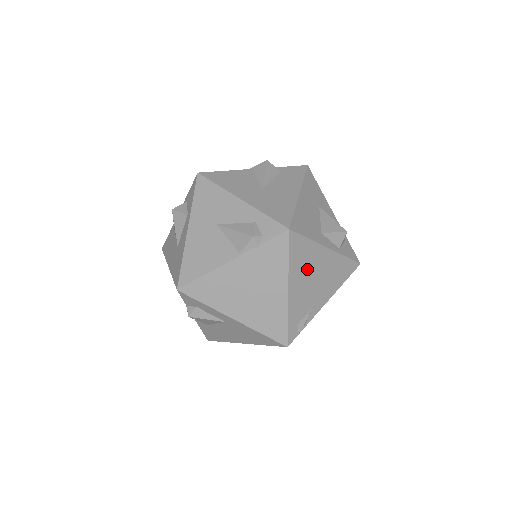
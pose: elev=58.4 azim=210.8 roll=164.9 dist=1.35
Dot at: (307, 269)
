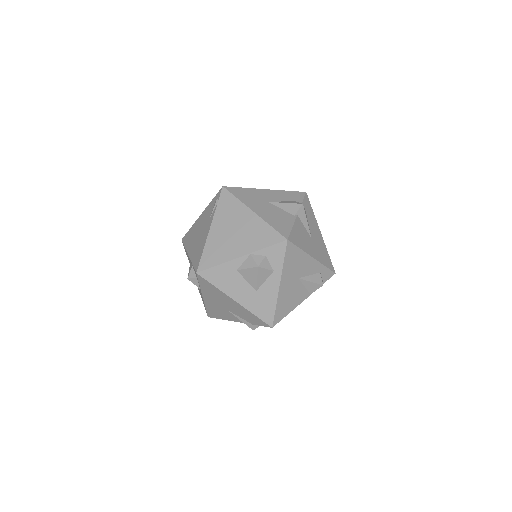
Dot at: occluded
